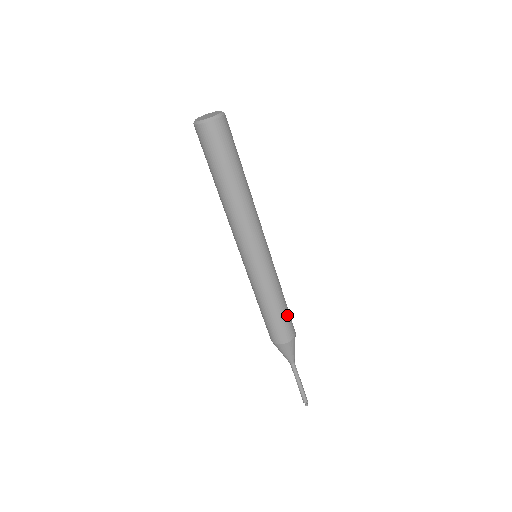
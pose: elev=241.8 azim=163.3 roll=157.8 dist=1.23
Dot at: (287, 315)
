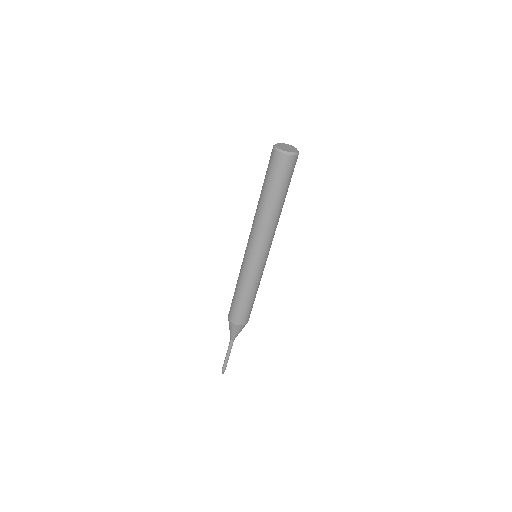
Dot at: (252, 306)
